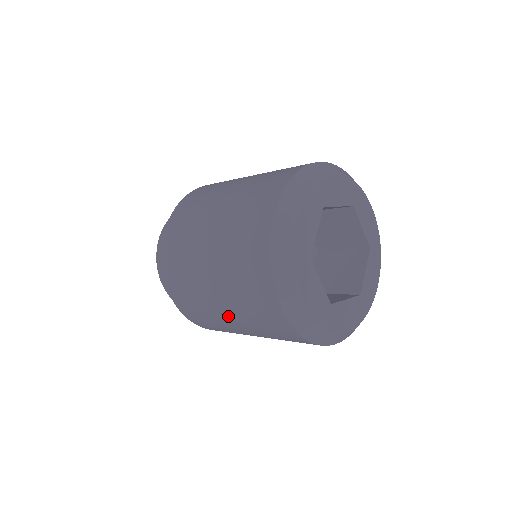
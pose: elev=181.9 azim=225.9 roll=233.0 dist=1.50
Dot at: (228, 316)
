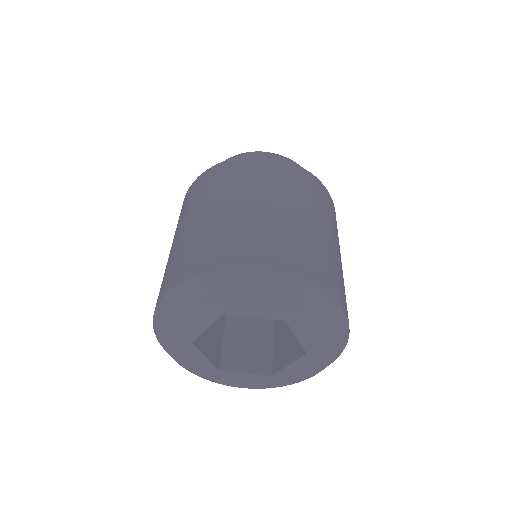
Dot at: occluded
